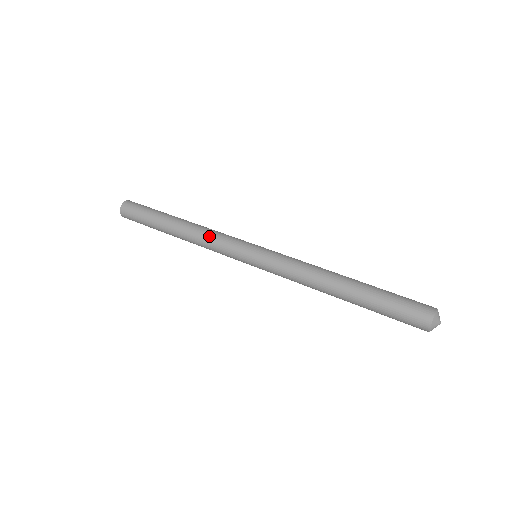
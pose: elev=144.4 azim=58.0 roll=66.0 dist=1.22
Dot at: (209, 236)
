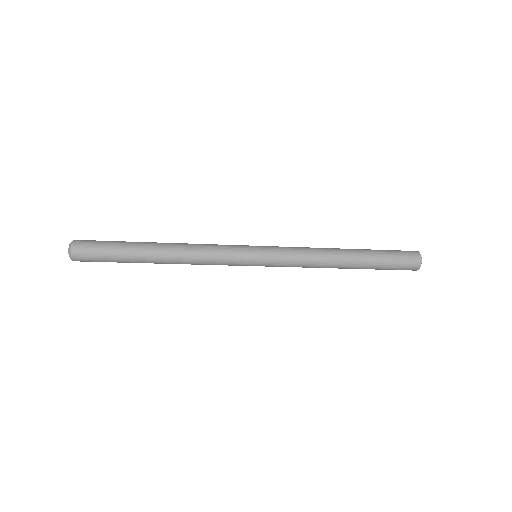
Dot at: (204, 244)
